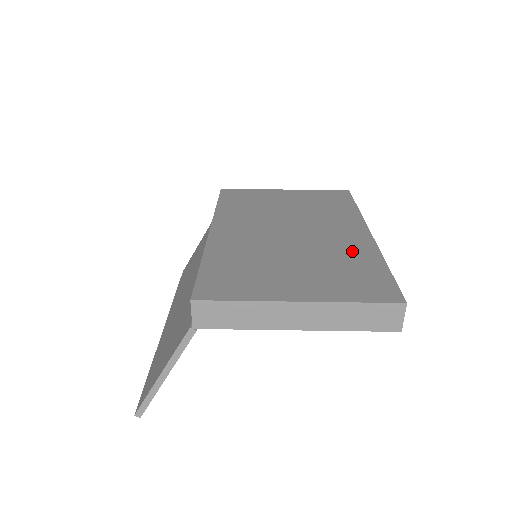
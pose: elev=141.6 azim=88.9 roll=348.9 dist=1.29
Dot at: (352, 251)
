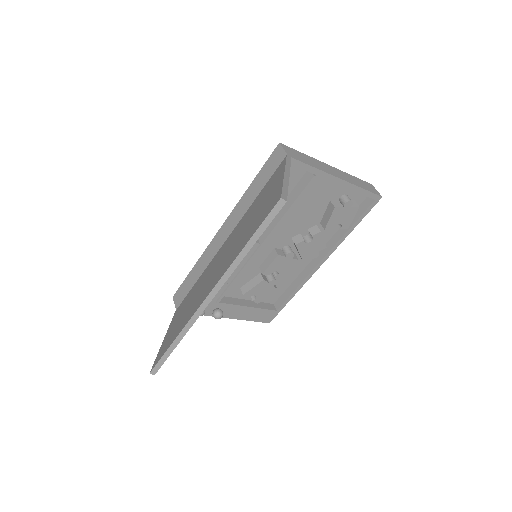
Dot at: occluded
